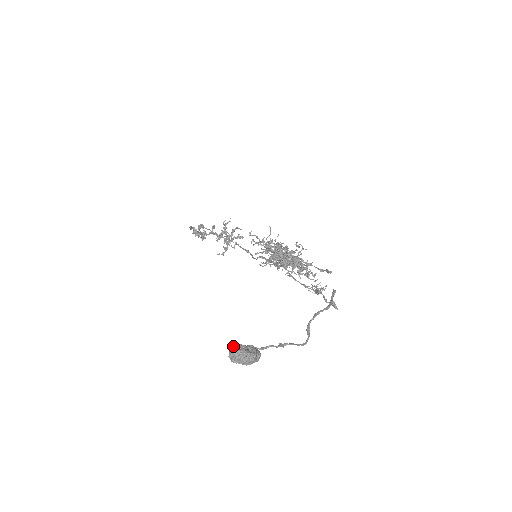
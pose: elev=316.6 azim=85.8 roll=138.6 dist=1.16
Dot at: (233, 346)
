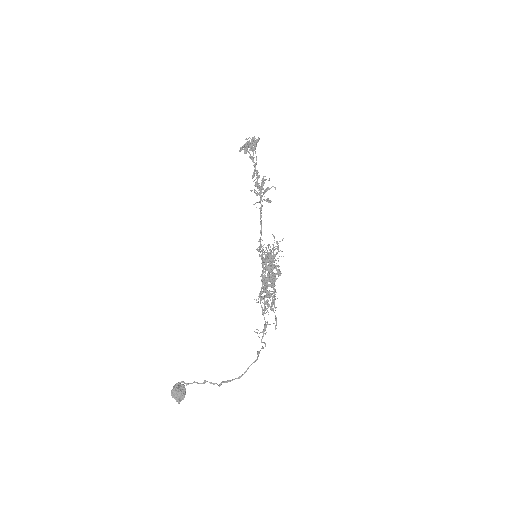
Dot at: (173, 392)
